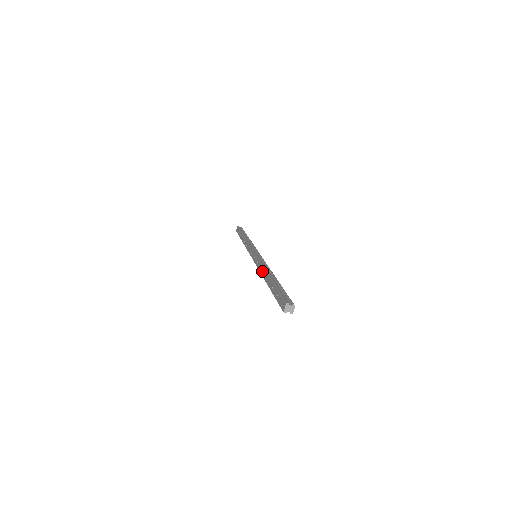
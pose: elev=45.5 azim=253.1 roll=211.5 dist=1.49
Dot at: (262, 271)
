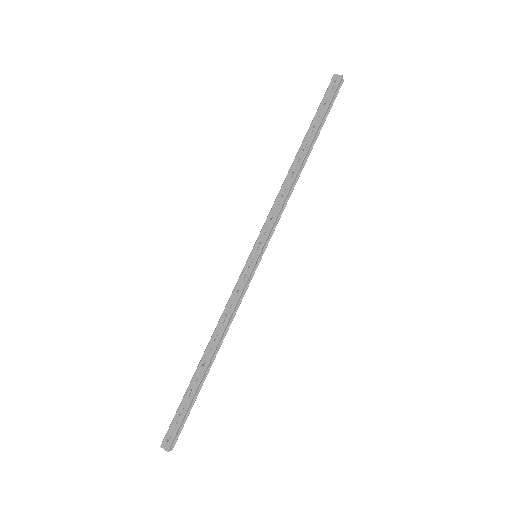
Dot at: (220, 329)
